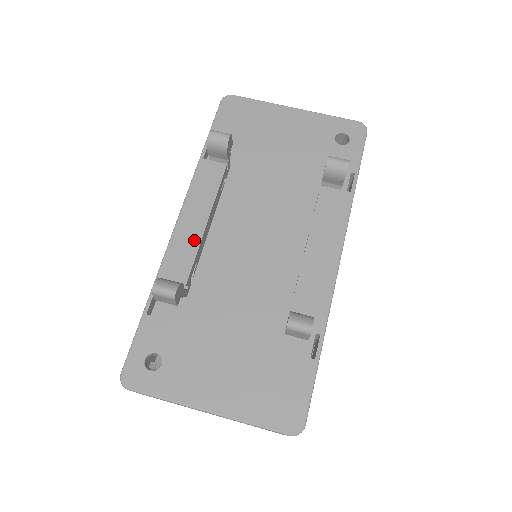
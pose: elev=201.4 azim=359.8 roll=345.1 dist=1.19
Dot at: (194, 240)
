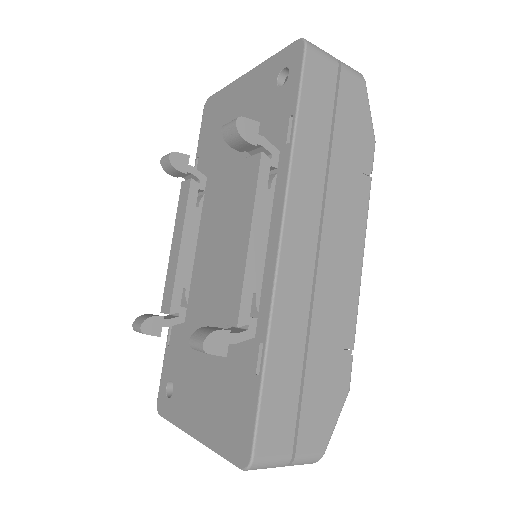
Dot at: (174, 268)
